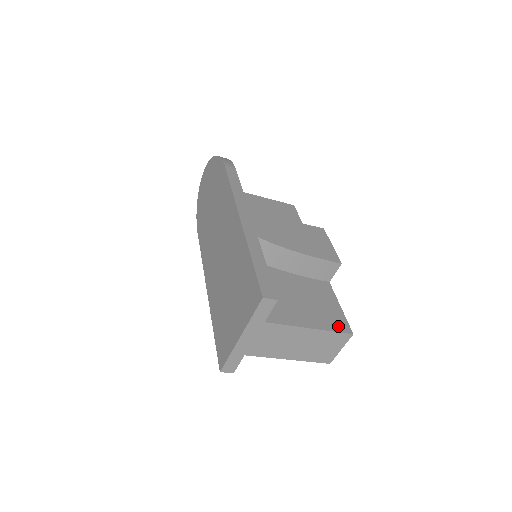
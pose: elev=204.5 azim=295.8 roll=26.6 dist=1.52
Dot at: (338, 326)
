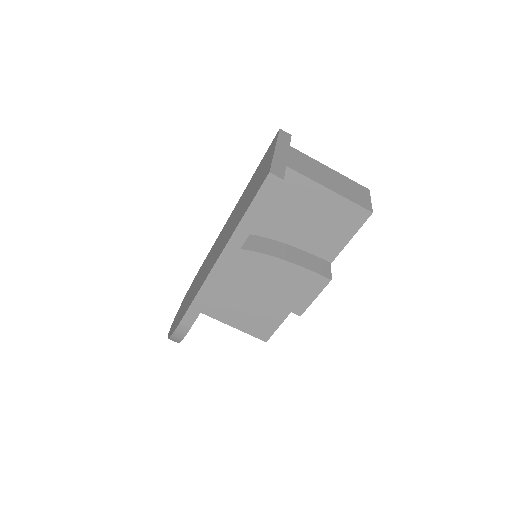
Dot at: occluded
